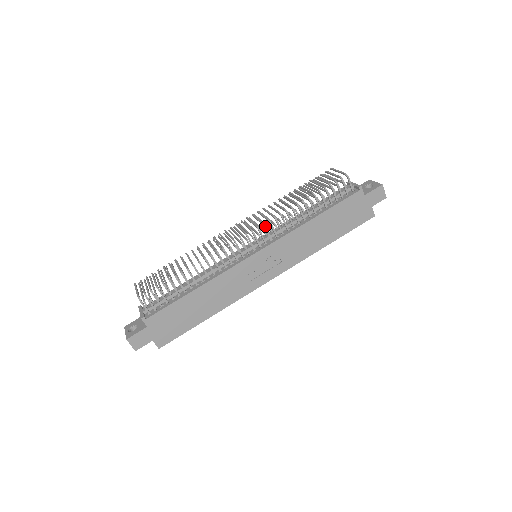
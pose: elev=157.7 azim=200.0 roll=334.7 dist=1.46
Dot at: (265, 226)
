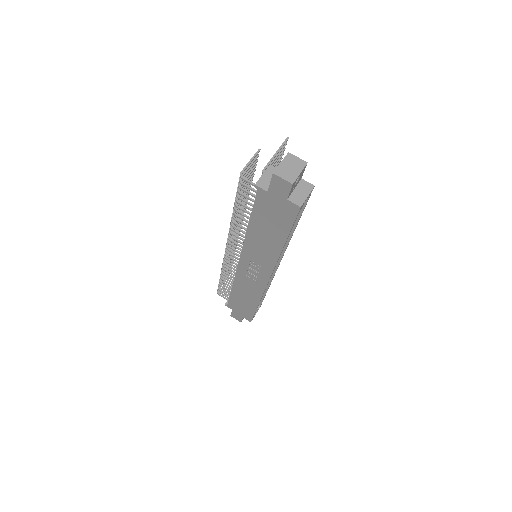
Dot at: (229, 239)
